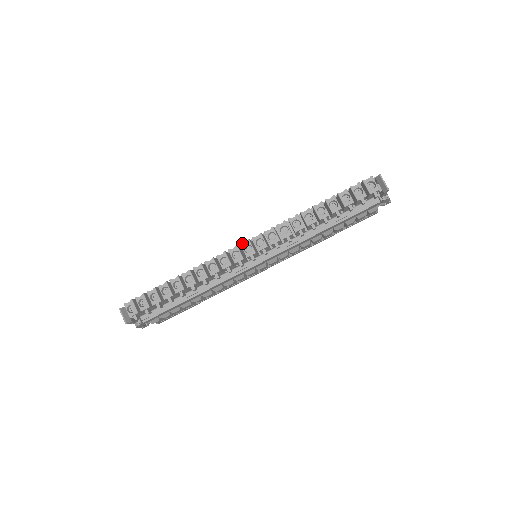
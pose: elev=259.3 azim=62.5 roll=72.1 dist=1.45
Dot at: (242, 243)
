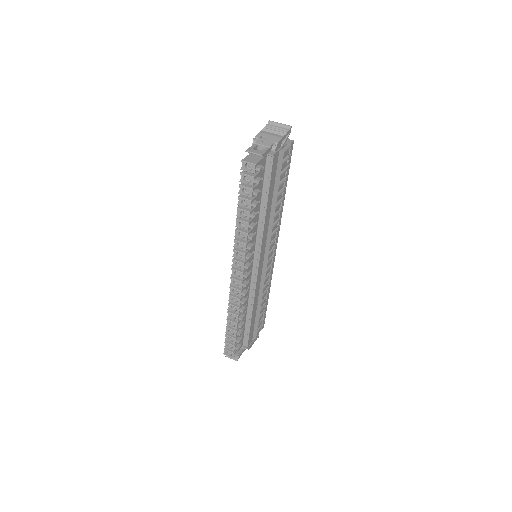
Dot at: (231, 274)
